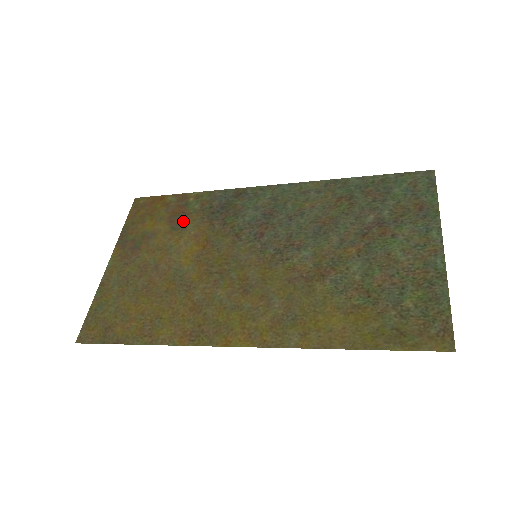
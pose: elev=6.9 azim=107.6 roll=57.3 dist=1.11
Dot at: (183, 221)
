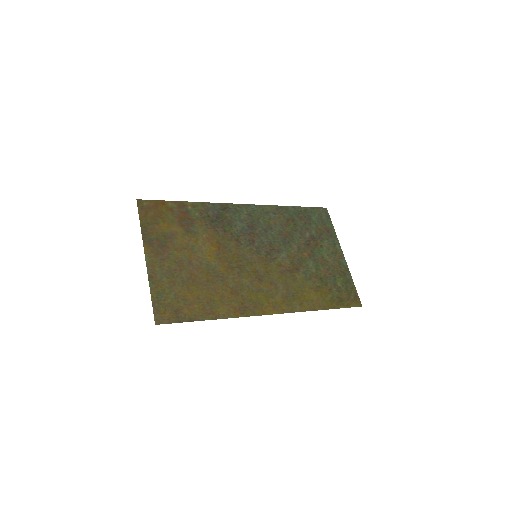
Dot at: (192, 226)
